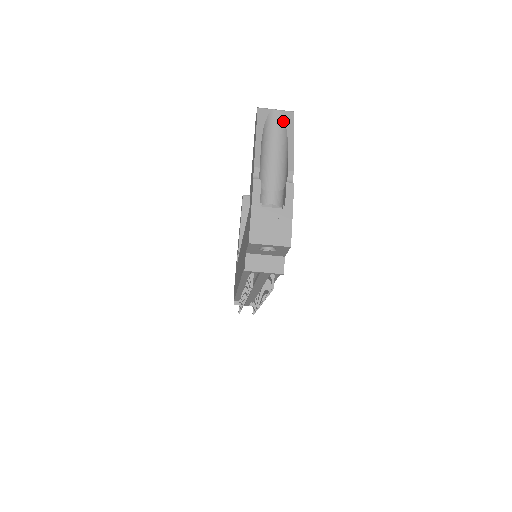
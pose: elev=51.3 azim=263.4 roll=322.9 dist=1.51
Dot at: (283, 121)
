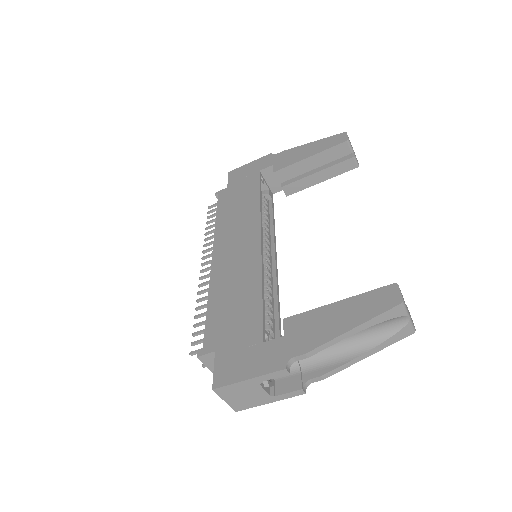
Dot at: (394, 333)
